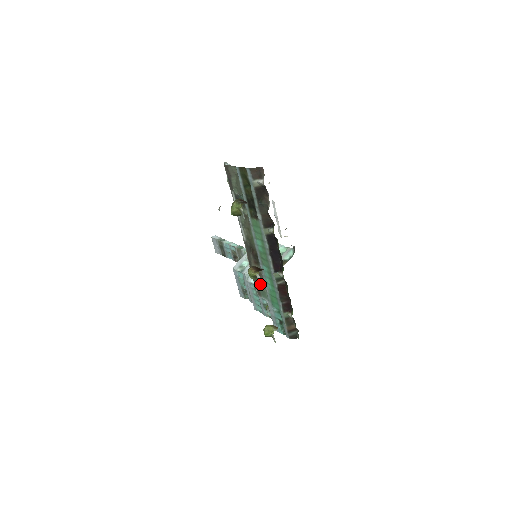
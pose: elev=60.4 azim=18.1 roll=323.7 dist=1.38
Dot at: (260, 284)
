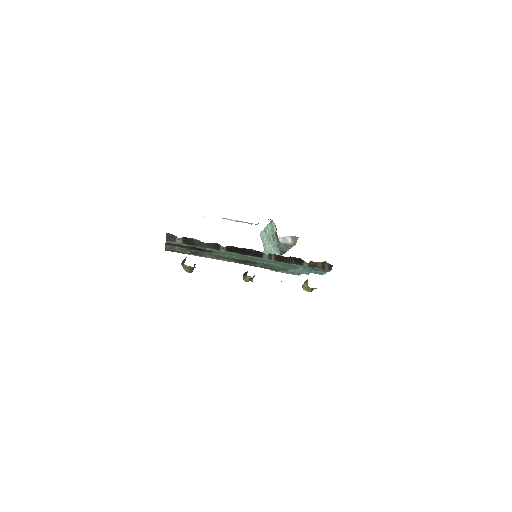
Dot at: (275, 268)
